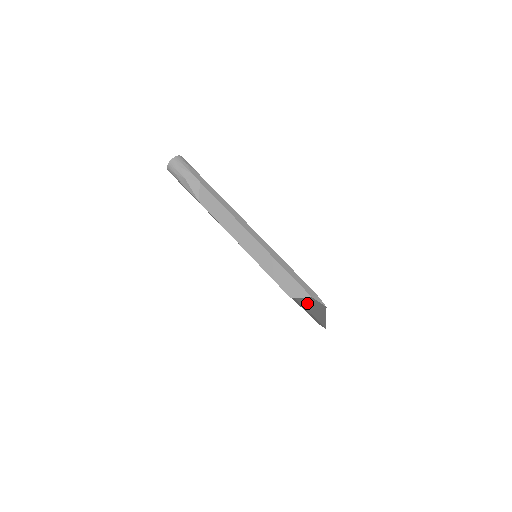
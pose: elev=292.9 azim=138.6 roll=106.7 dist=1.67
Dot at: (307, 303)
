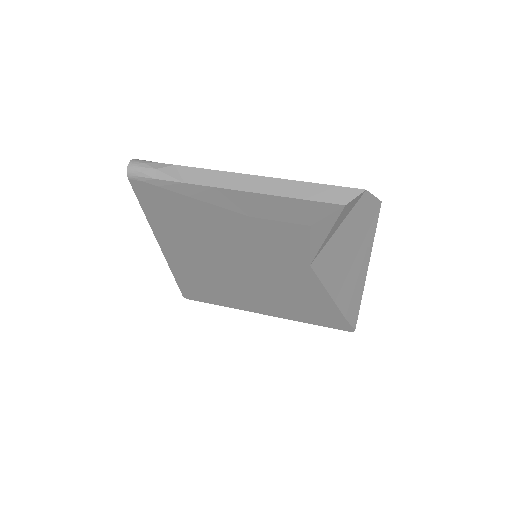
Dot at: (345, 249)
